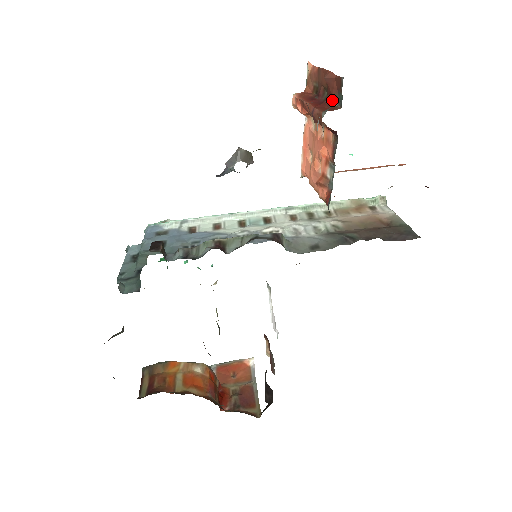
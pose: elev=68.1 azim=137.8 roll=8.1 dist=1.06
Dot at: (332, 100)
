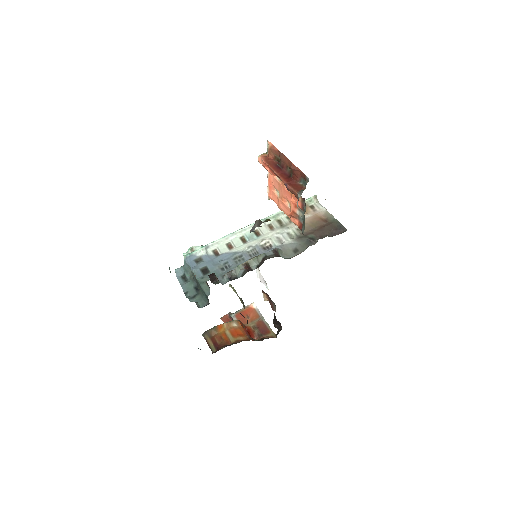
Dot at: (298, 180)
